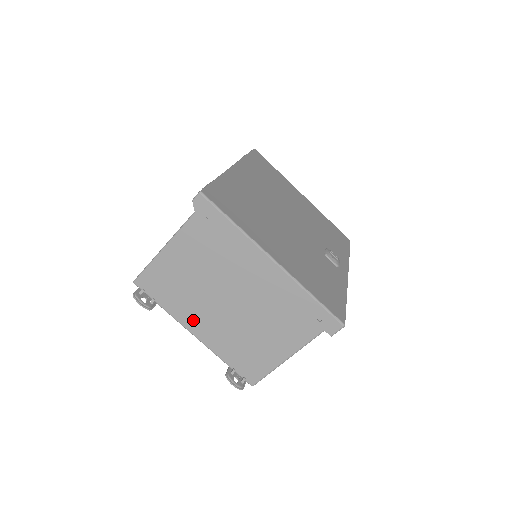
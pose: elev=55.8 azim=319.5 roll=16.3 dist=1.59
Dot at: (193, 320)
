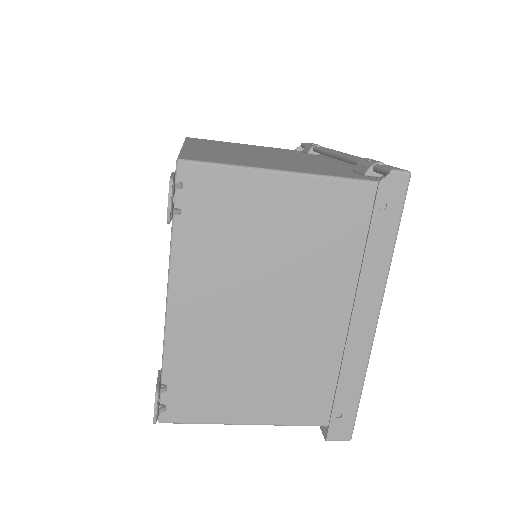
Dot at: (194, 286)
